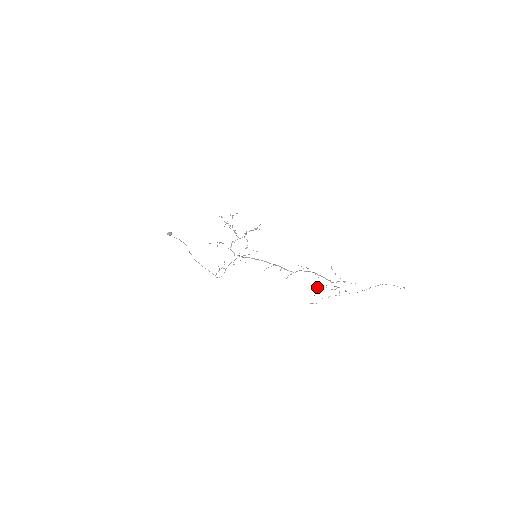
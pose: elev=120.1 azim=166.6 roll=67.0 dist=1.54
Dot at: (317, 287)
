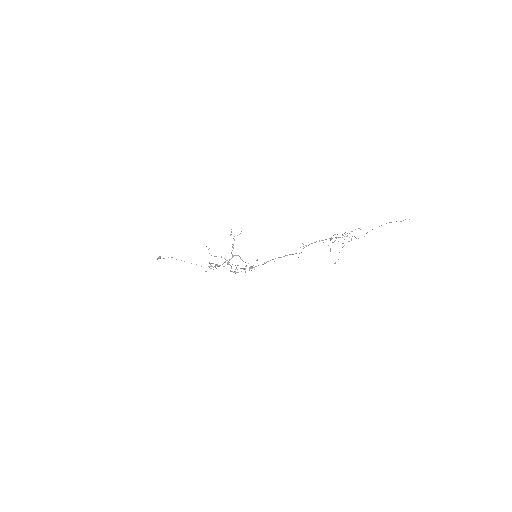
Dot at: occluded
